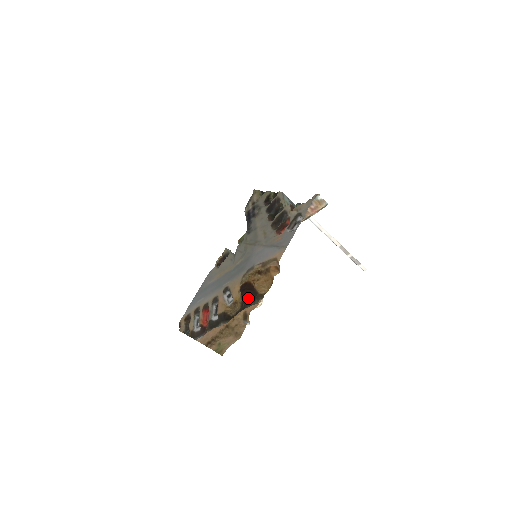
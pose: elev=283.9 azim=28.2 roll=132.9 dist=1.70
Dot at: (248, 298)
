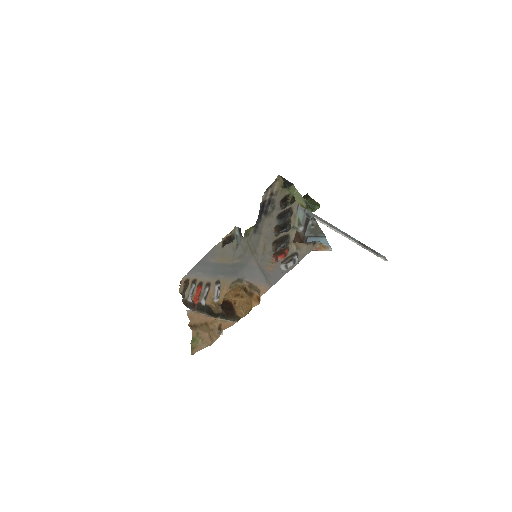
Dot at: (226, 314)
